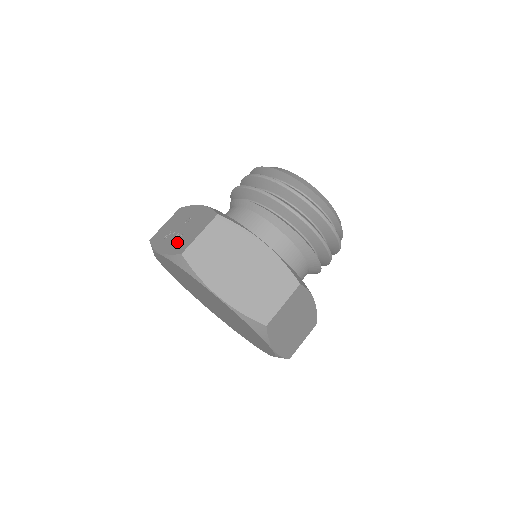
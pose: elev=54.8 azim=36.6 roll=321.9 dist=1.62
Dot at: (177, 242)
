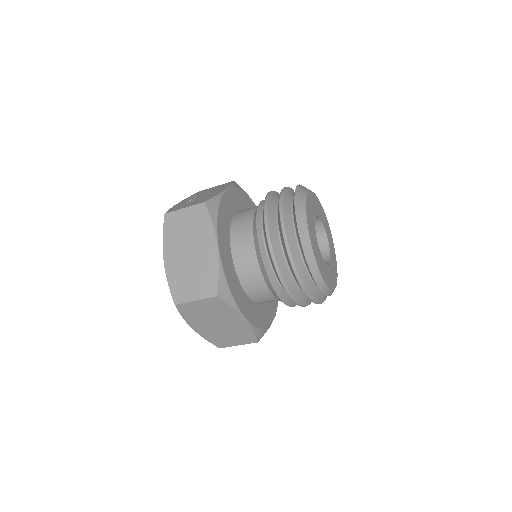
Dot at: (182, 204)
